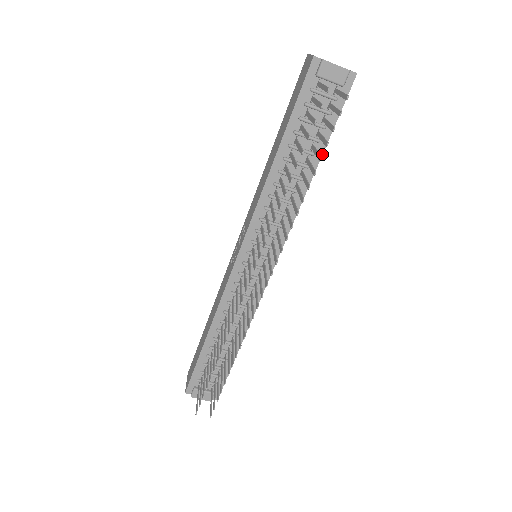
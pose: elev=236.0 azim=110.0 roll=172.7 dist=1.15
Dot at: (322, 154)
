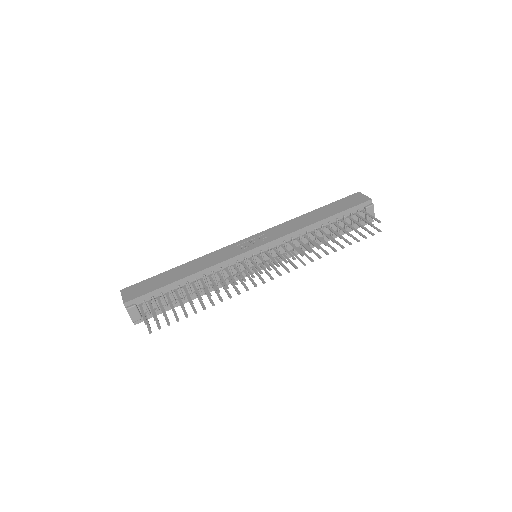
Dot at: occluded
